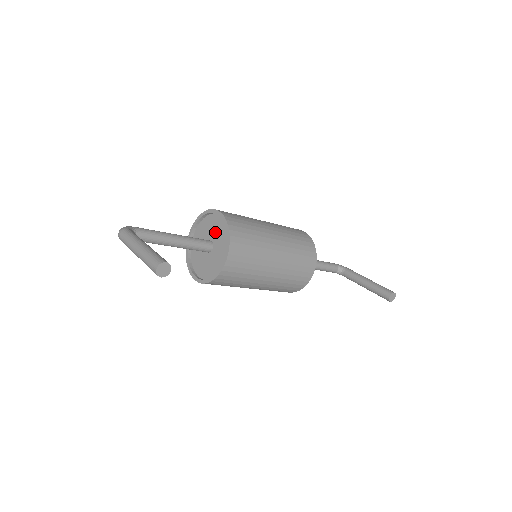
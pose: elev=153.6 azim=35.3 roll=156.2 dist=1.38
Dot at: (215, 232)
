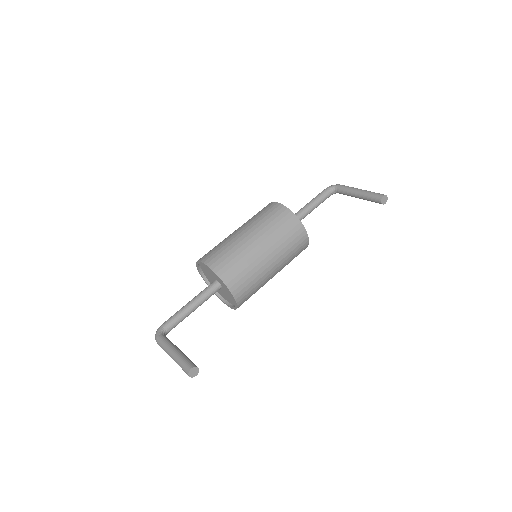
Dot at: (213, 275)
